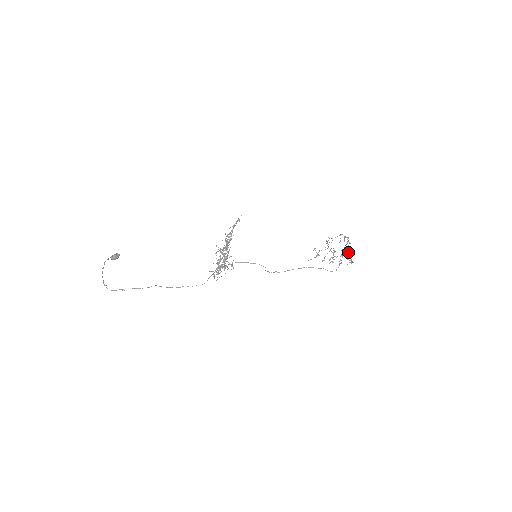
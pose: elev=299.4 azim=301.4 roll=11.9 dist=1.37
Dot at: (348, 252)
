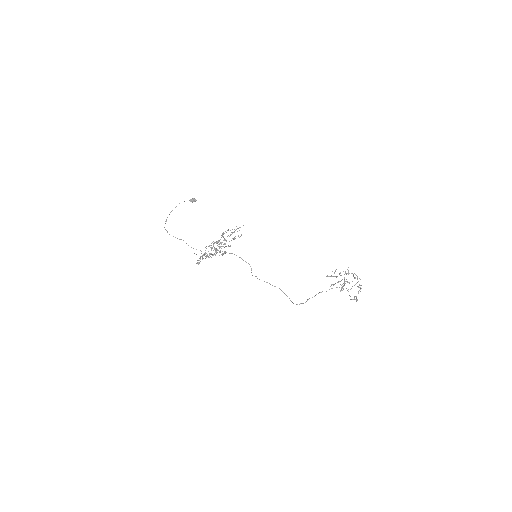
Dot at: occluded
